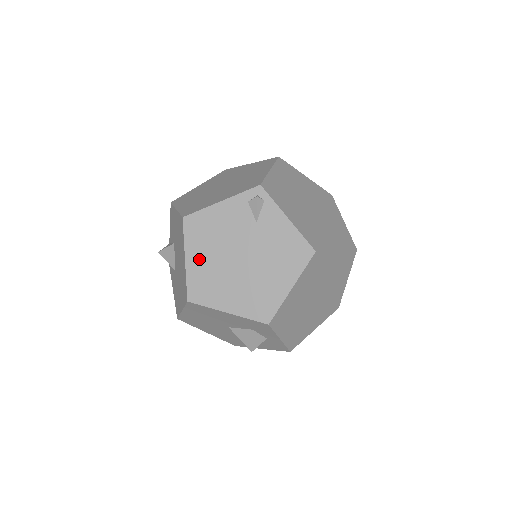
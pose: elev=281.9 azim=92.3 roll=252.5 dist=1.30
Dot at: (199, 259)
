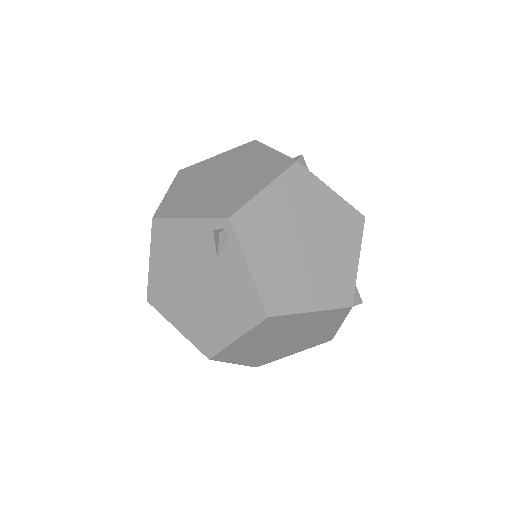
Dot at: (161, 267)
